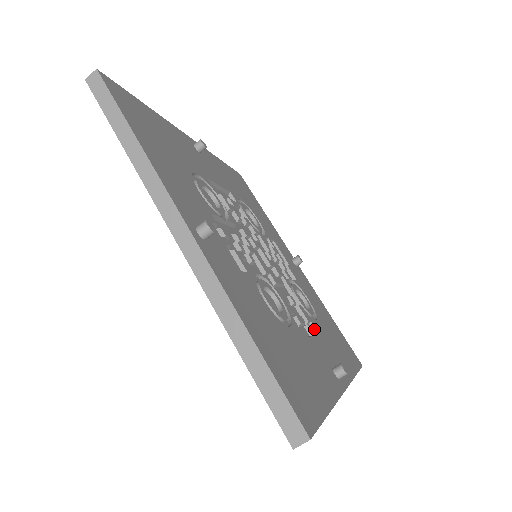
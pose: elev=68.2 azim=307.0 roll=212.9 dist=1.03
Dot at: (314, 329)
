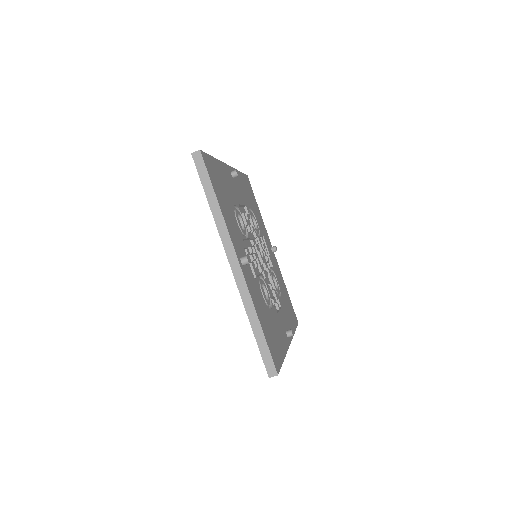
Dot at: (279, 304)
